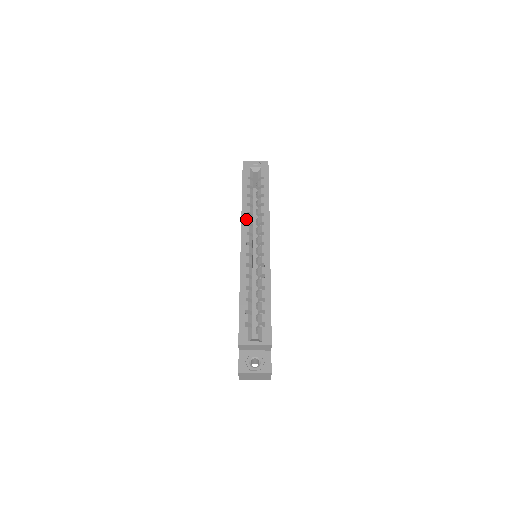
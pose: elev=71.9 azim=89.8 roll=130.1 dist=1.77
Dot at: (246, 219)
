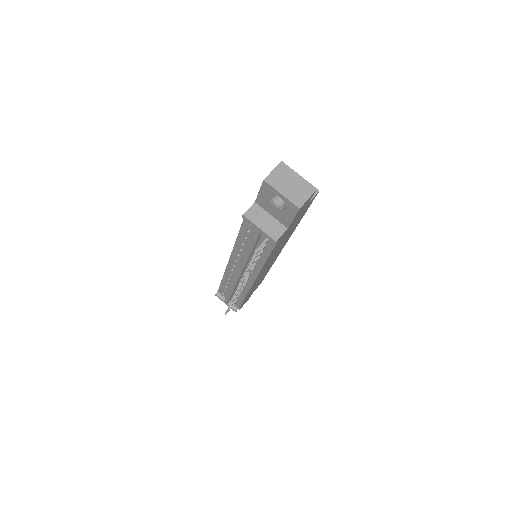
Dot at: occluded
